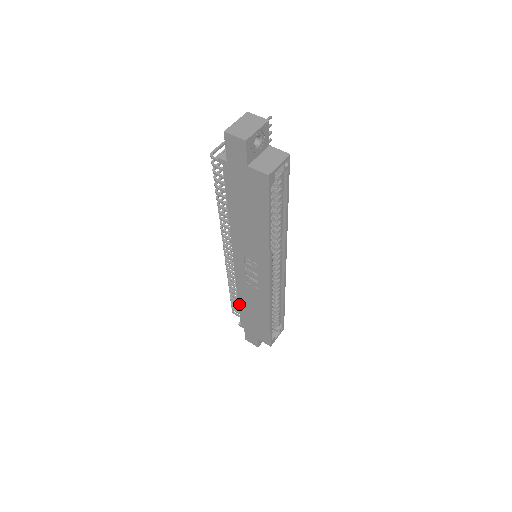
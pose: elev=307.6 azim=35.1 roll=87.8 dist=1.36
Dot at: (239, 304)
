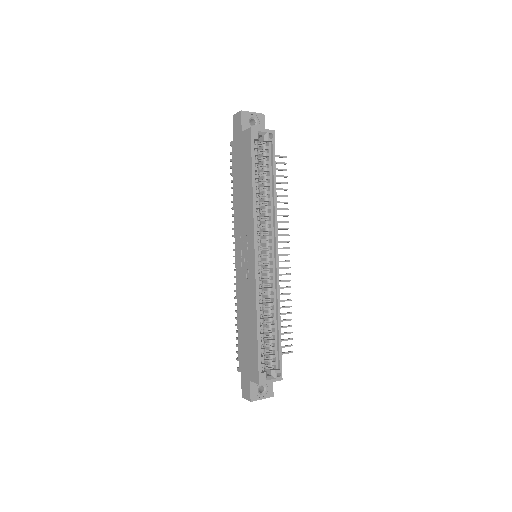
Dot at: (238, 325)
